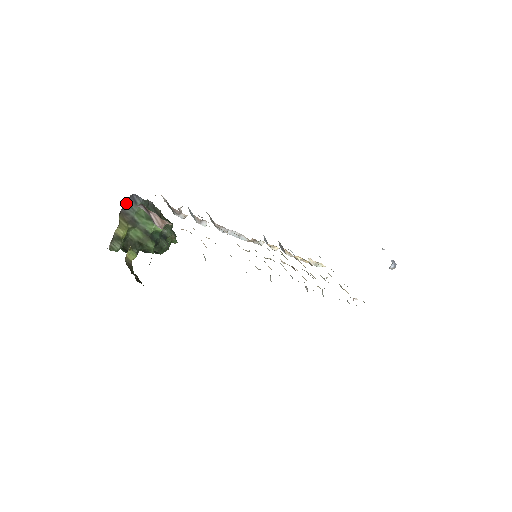
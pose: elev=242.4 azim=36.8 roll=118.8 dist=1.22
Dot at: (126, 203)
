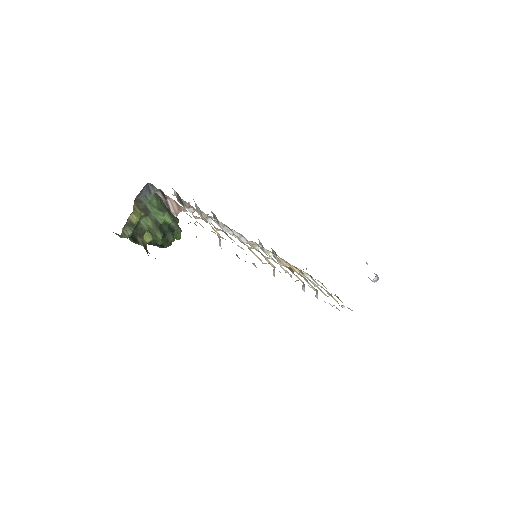
Dot at: (141, 191)
